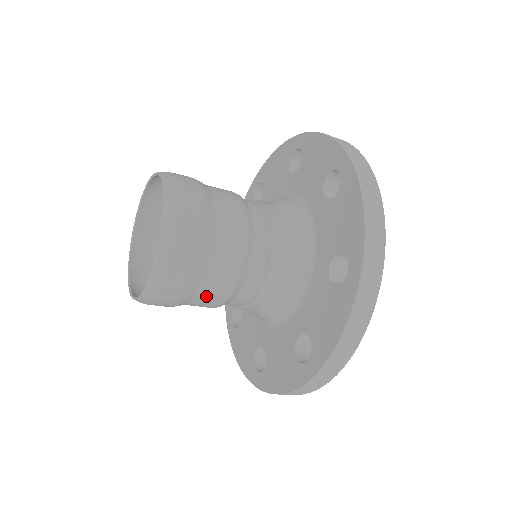
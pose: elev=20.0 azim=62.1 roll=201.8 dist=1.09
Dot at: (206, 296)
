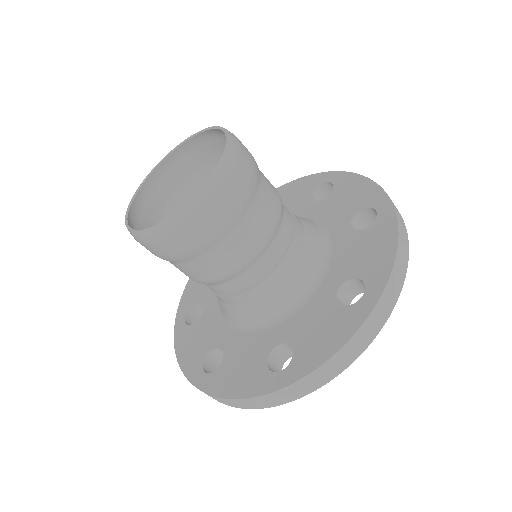
Dot at: (211, 262)
